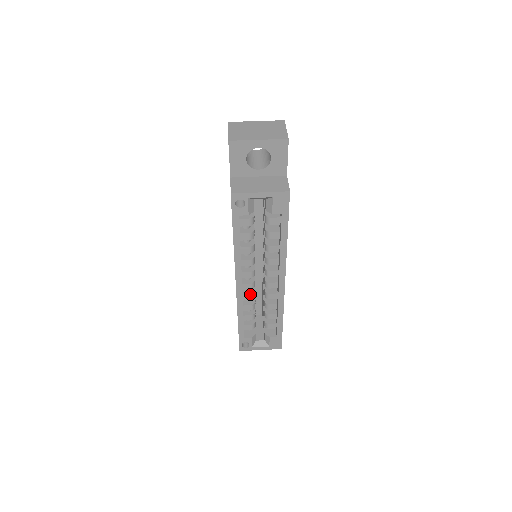
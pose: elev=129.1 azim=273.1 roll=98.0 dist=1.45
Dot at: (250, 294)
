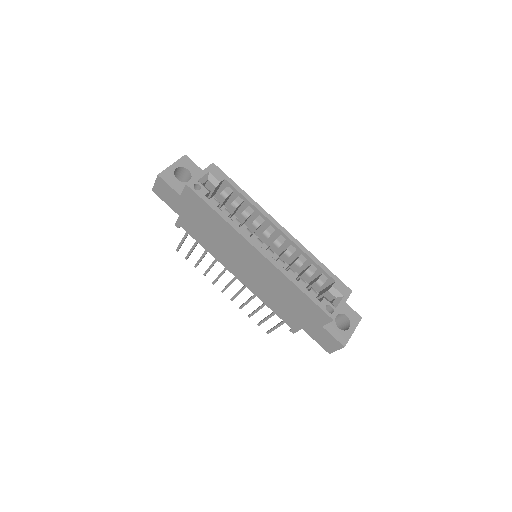
Dot at: (278, 259)
